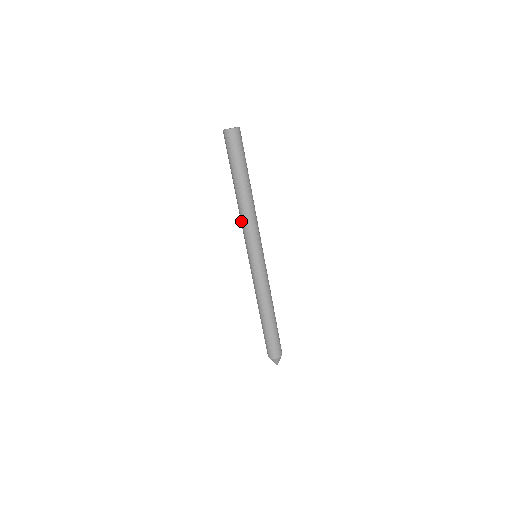
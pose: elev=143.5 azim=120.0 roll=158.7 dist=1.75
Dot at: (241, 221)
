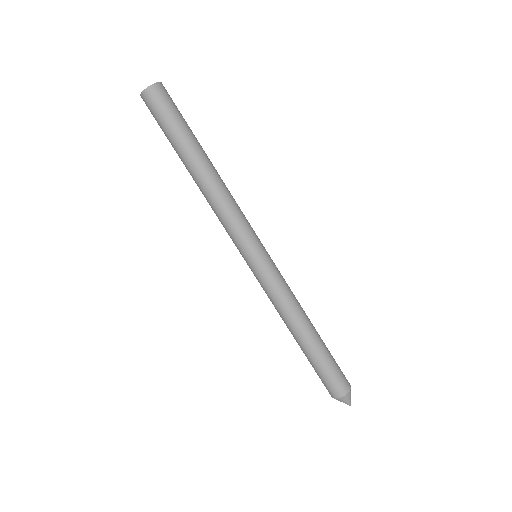
Dot at: occluded
